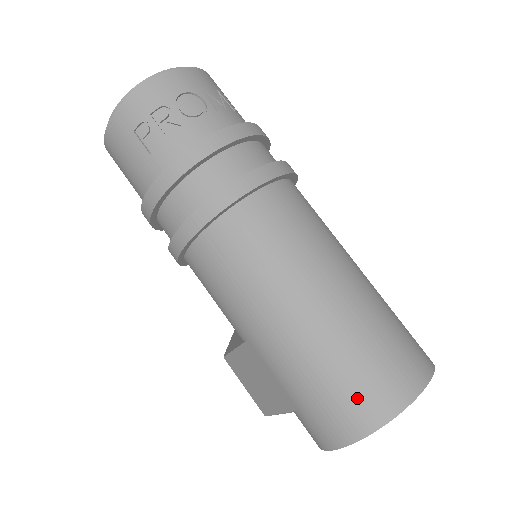
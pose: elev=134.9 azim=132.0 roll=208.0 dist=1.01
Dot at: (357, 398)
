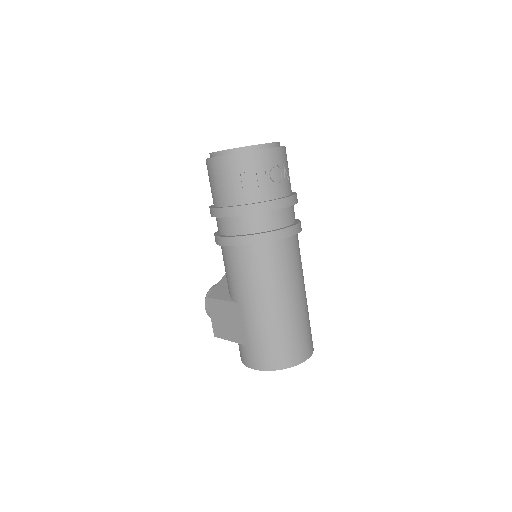
Dot at: (281, 353)
